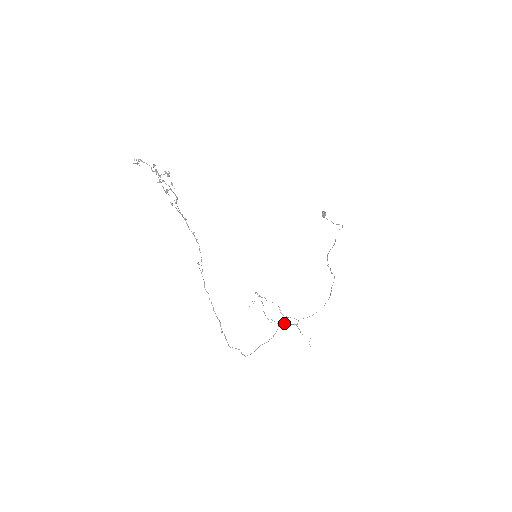
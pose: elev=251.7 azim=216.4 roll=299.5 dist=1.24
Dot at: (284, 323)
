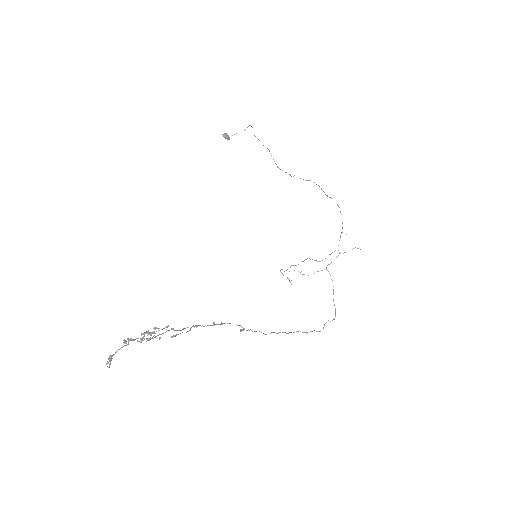
Dot at: (329, 264)
